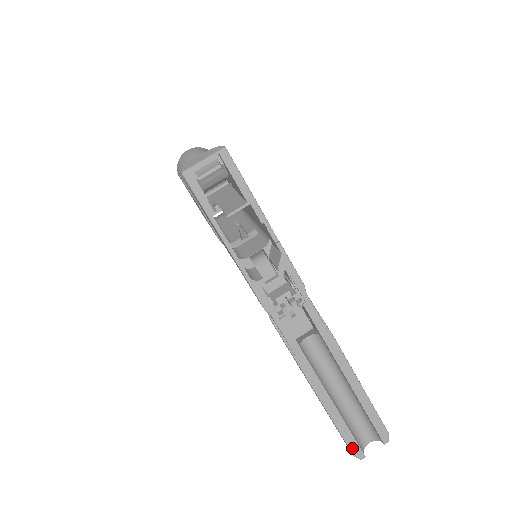
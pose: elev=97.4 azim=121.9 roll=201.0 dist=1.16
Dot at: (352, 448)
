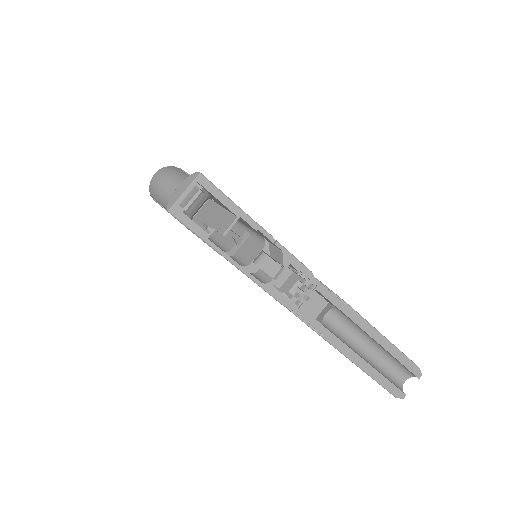
Dot at: (393, 392)
